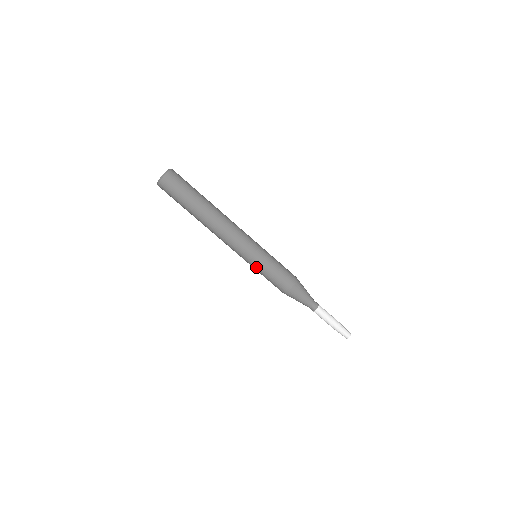
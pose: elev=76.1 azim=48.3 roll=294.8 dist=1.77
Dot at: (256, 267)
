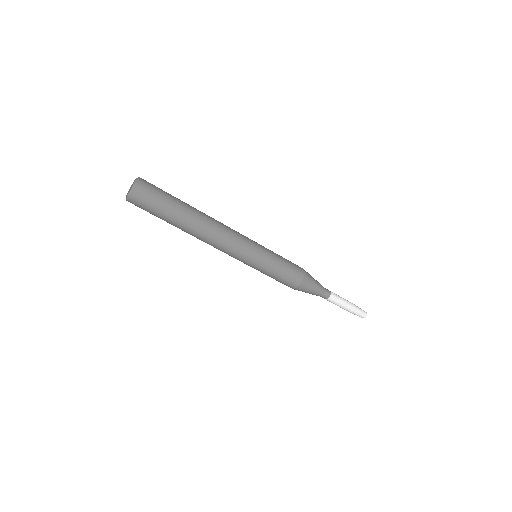
Dot at: (264, 264)
